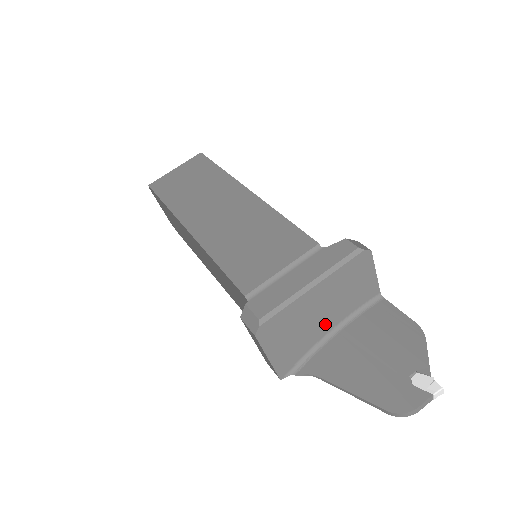
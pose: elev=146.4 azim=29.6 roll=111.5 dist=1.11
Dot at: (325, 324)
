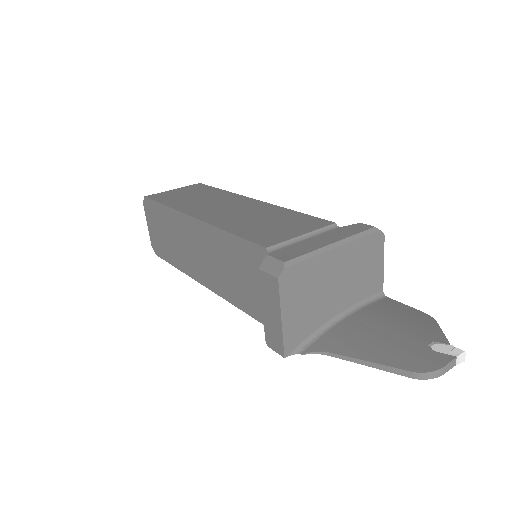
Dot at: (335, 303)
